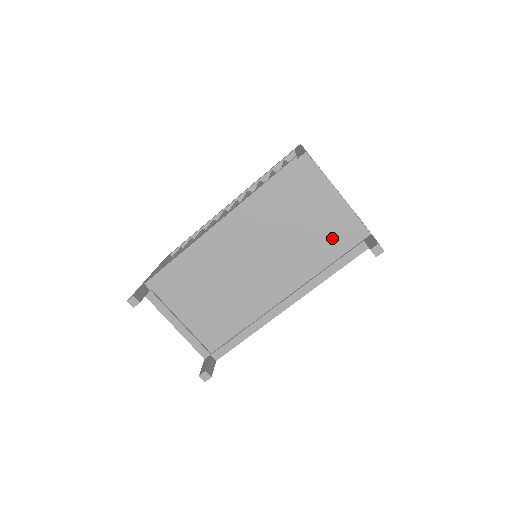
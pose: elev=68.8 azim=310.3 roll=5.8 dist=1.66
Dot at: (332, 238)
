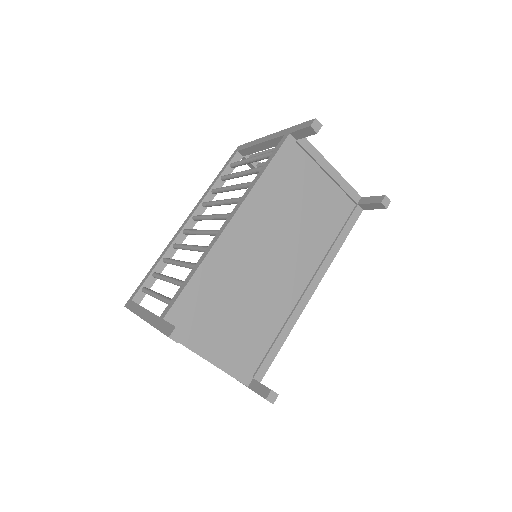
Dot at: (333, 209)
